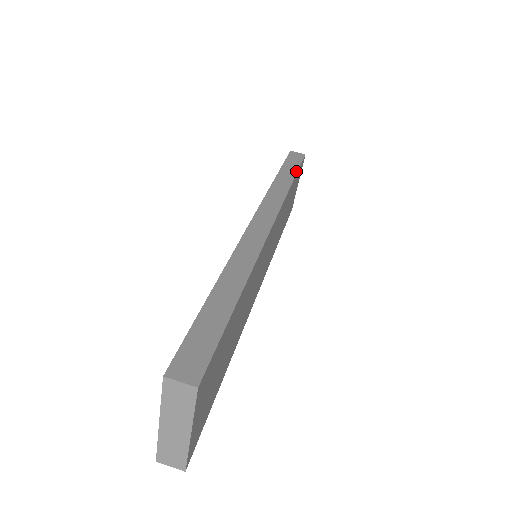
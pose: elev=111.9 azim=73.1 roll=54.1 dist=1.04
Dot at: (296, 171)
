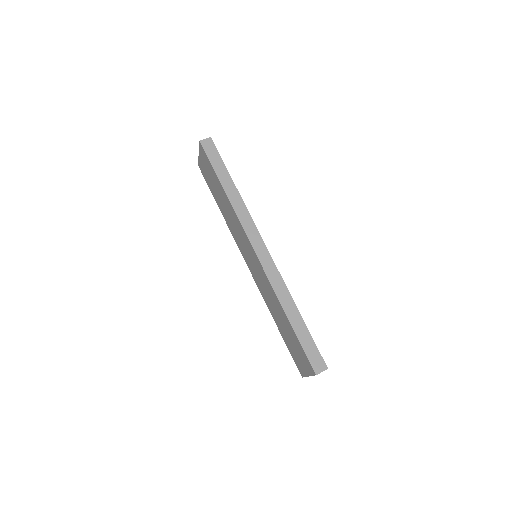
Dot at: (227, 171)
